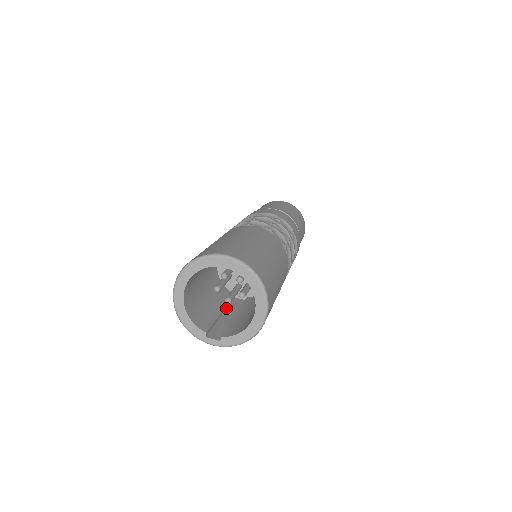
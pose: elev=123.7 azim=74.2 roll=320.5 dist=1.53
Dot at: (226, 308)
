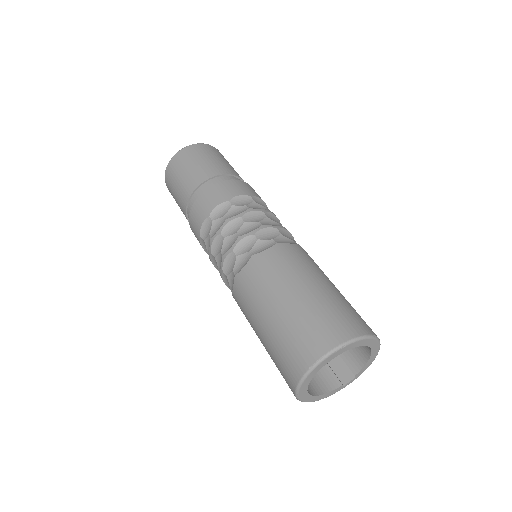
Dot at: occluded
